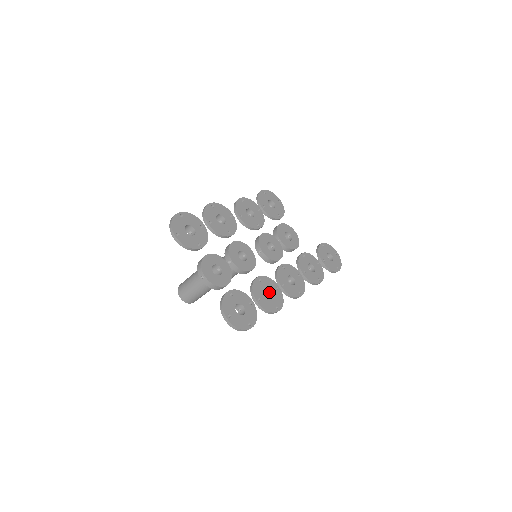
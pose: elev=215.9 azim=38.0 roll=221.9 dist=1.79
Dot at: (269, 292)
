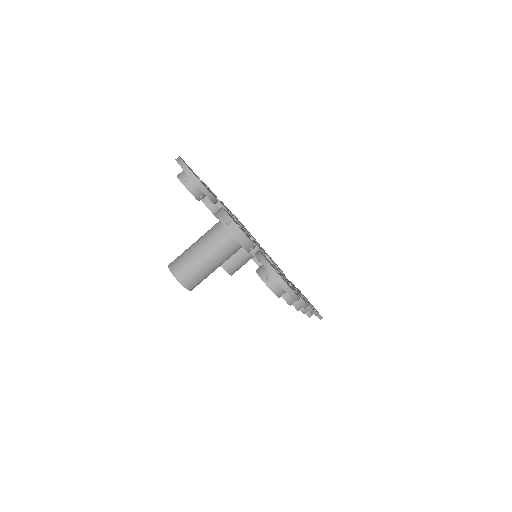
Dot at: occluded
